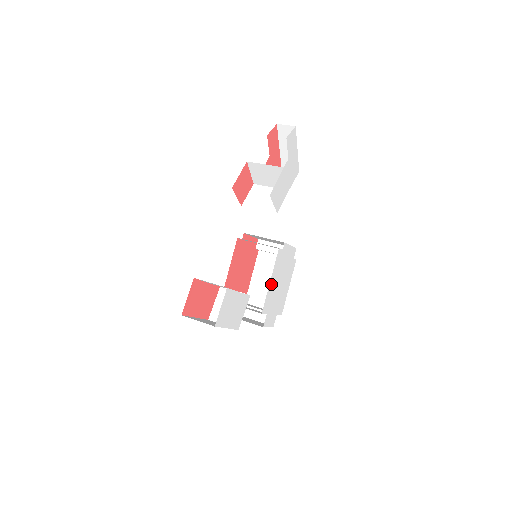
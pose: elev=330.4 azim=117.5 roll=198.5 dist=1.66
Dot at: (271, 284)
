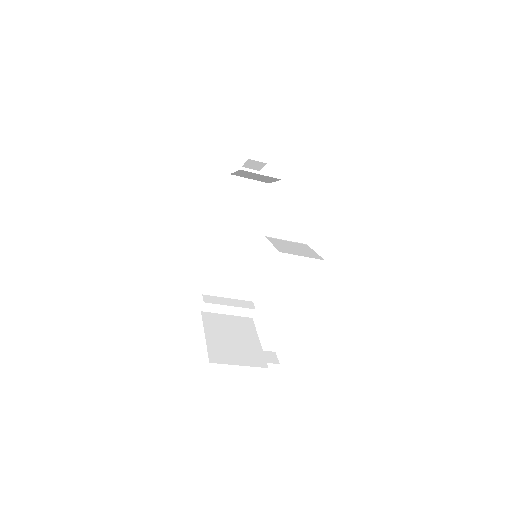
Dot at: occluded
